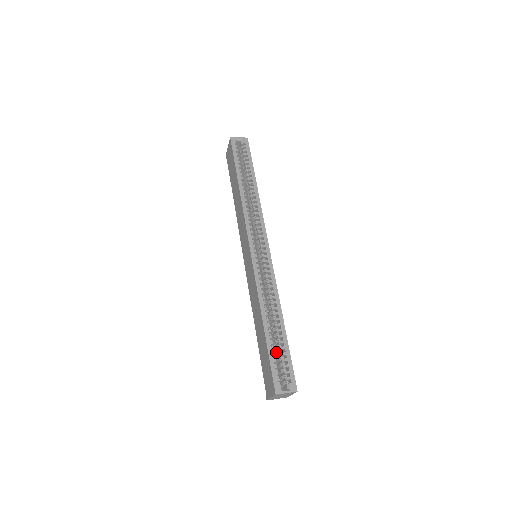
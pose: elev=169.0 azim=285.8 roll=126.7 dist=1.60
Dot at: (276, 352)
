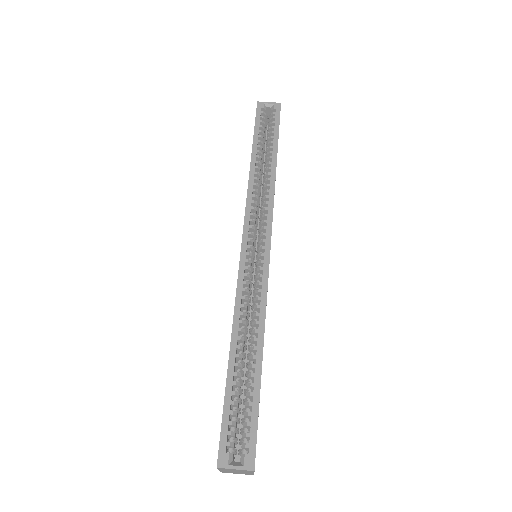
Dot at: occluded
